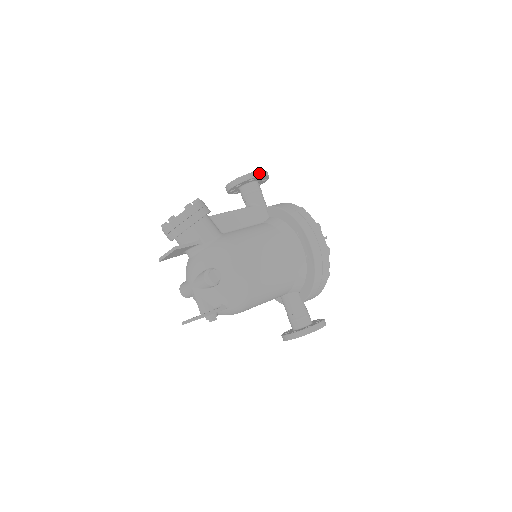
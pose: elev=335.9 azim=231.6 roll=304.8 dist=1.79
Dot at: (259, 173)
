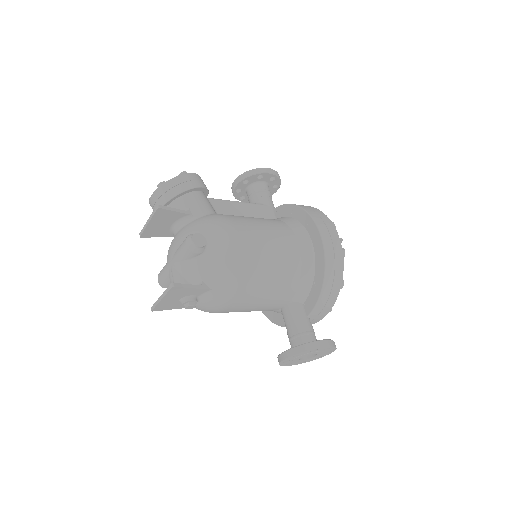
Dot at: (270, 170)
